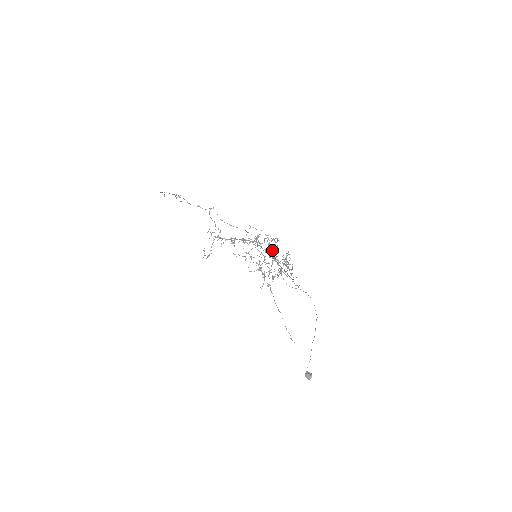
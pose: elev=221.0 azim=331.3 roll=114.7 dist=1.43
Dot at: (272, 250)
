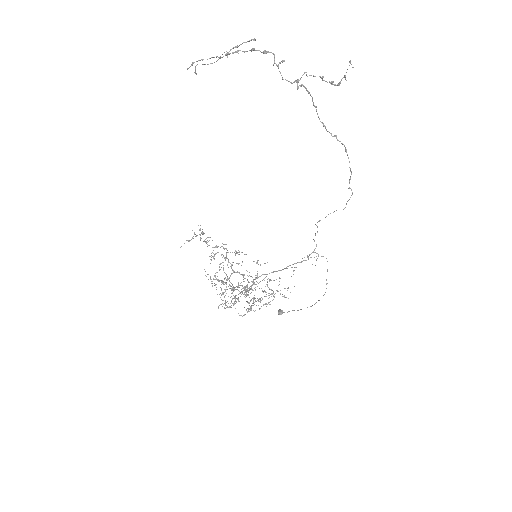
Dot at: (235, 296)
